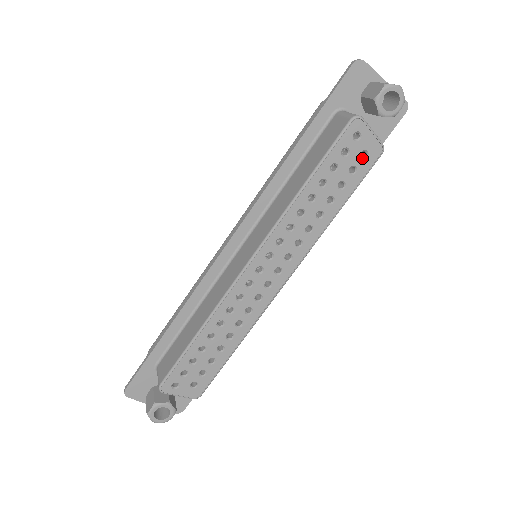
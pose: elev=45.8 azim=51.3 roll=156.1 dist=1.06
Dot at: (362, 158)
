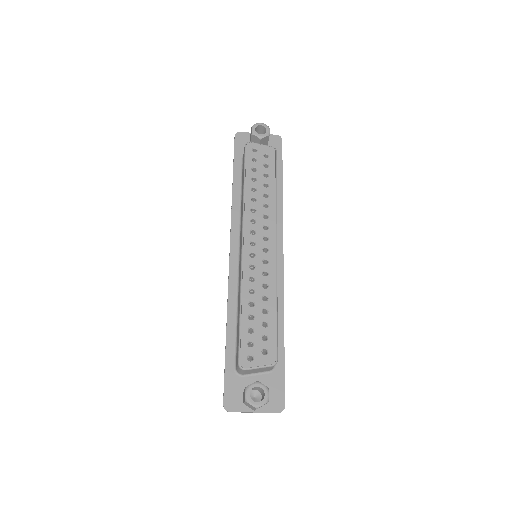
Dot at: (267, 158)
